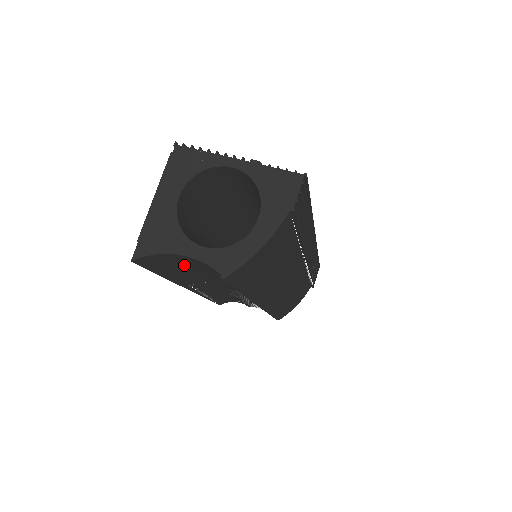
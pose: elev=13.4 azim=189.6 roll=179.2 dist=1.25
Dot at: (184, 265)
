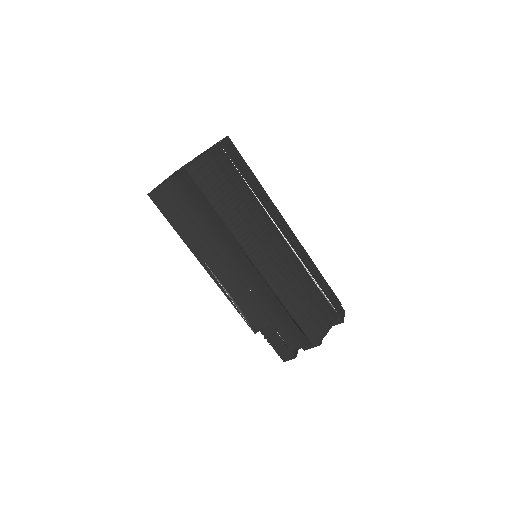
Dot at: (181, 207)
